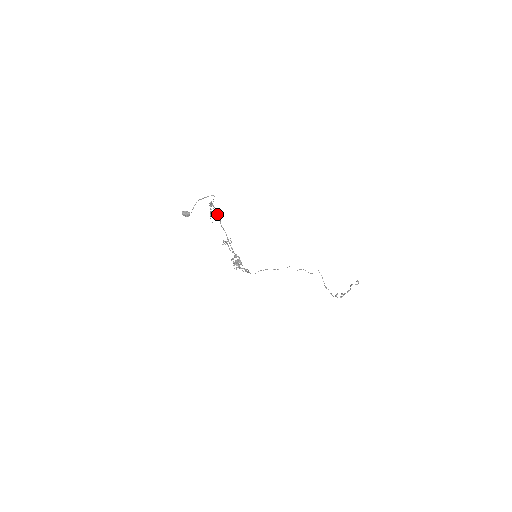
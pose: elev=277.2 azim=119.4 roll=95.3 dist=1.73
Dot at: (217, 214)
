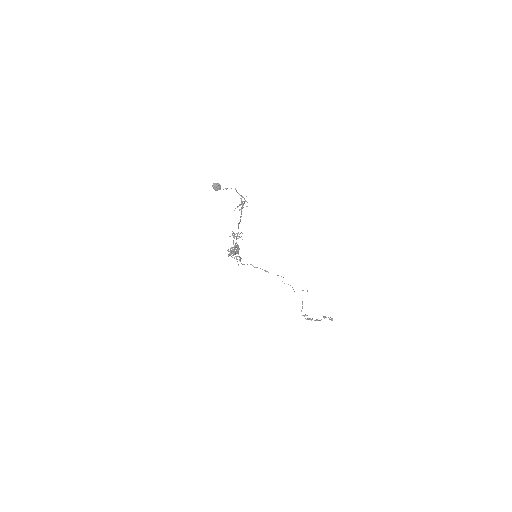
Dot at: (240, 217)
